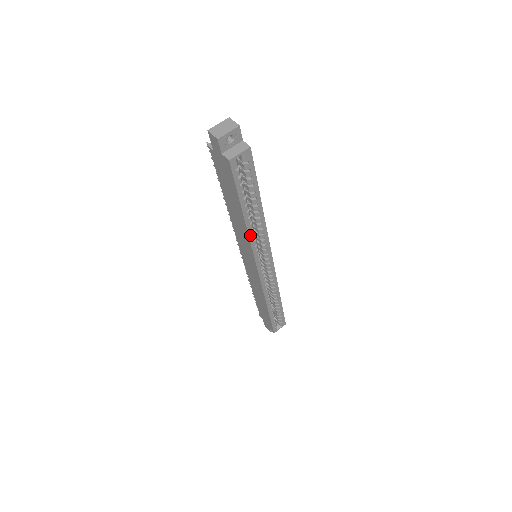
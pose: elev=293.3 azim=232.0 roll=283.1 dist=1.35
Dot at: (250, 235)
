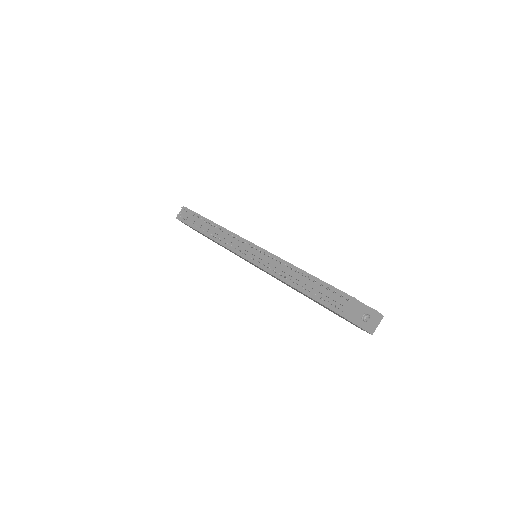
Dot at: occluded
